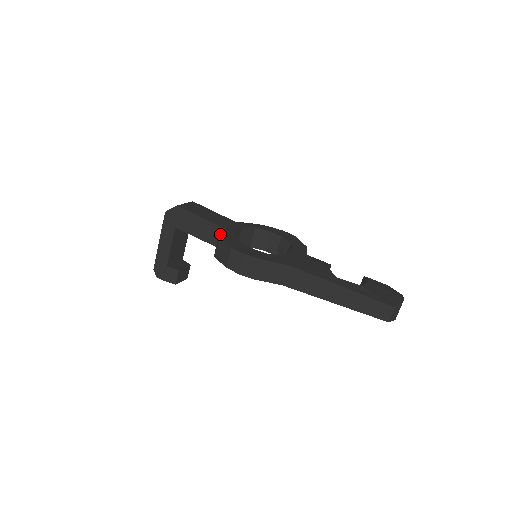
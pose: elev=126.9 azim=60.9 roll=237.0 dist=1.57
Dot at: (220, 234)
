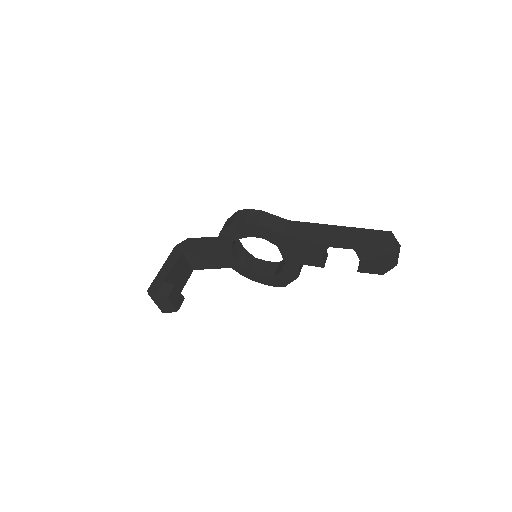
Dot at: occluded
